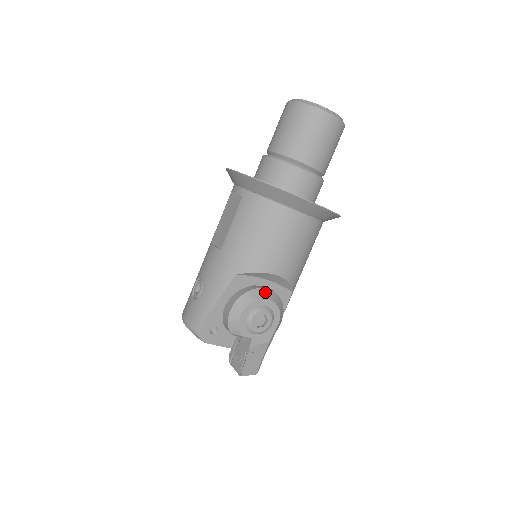
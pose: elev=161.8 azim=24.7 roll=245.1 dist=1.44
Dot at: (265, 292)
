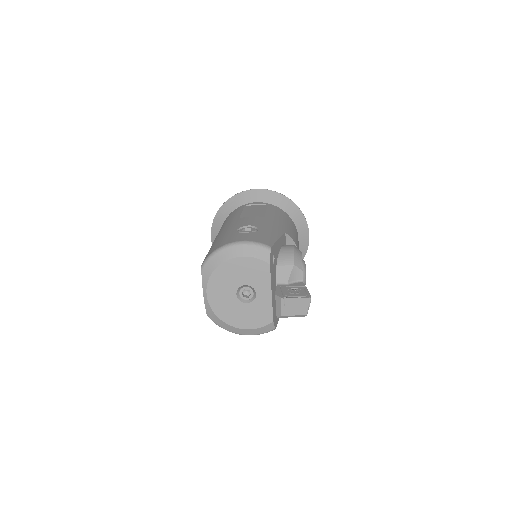
Dot at: occluded
